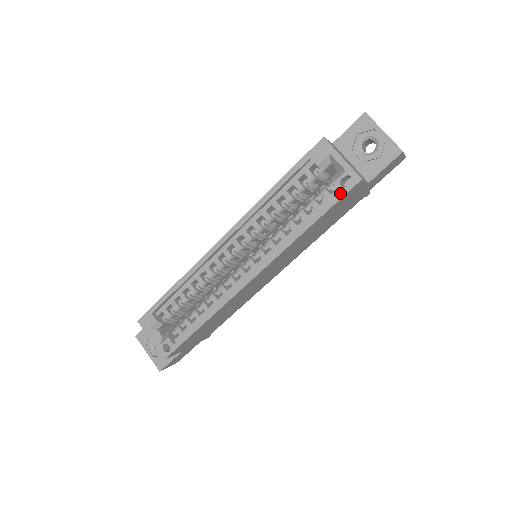
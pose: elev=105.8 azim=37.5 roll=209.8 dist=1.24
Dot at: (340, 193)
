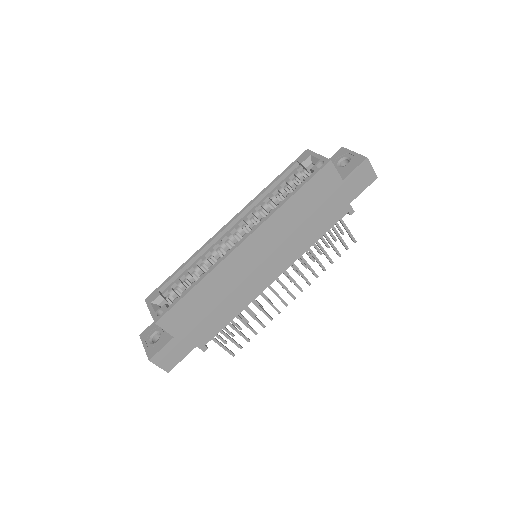
Dot at: (315, 172)
